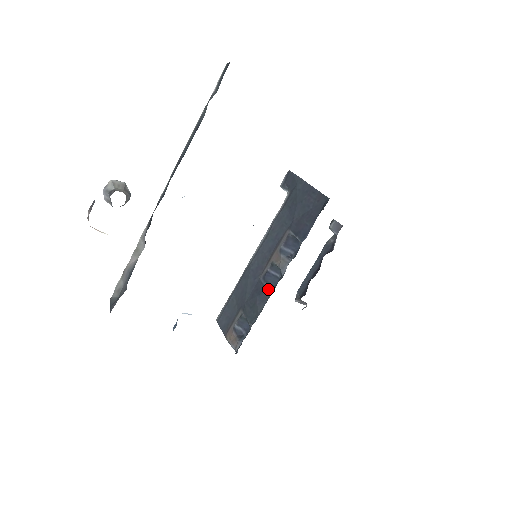
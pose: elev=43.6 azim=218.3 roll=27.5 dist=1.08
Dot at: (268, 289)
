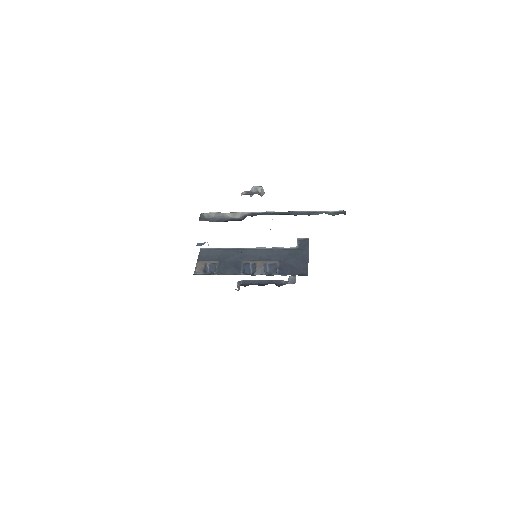
Dot at: (241, 271)
